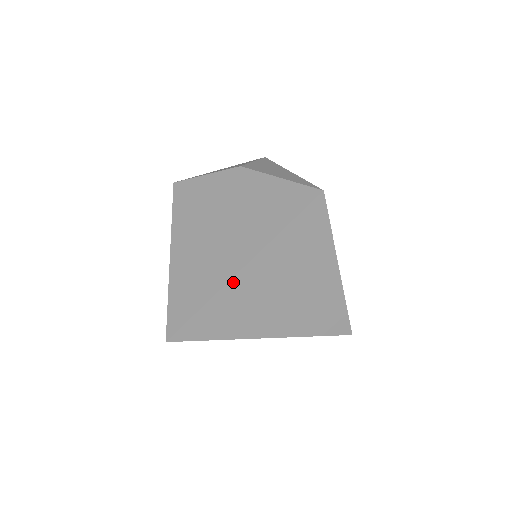
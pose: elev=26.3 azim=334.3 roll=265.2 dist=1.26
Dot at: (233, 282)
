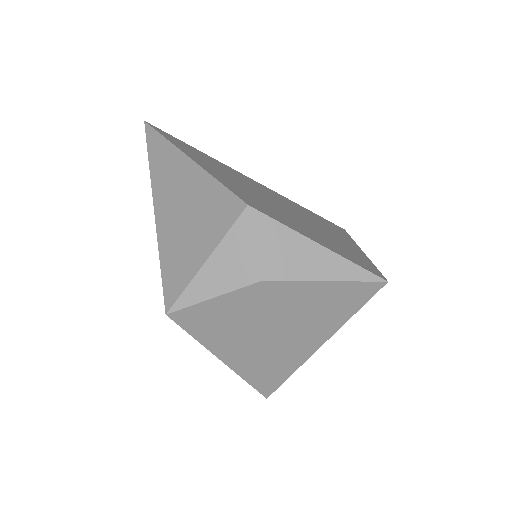
Dot at: (309, 355)
